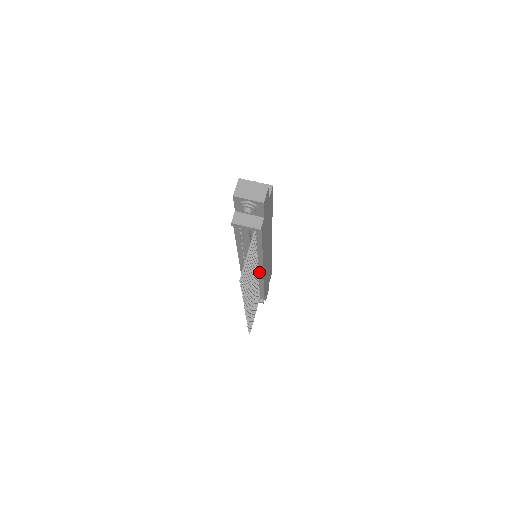
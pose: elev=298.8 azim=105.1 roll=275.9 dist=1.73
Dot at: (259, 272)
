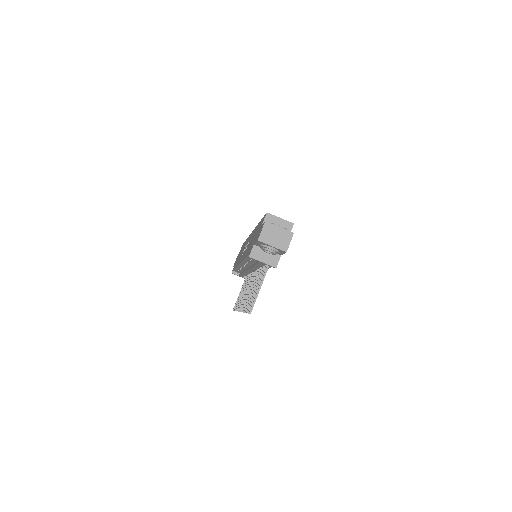
Dot at: occluded
